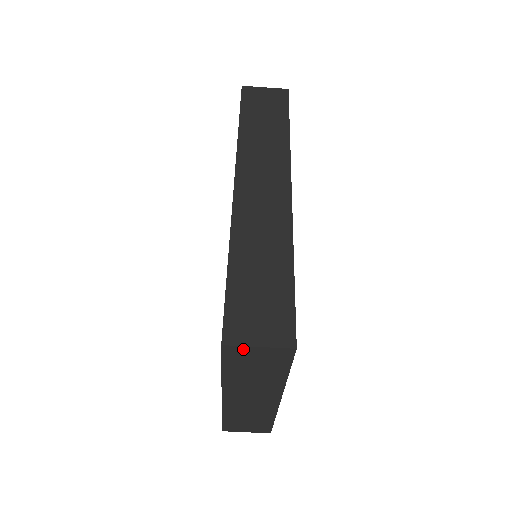
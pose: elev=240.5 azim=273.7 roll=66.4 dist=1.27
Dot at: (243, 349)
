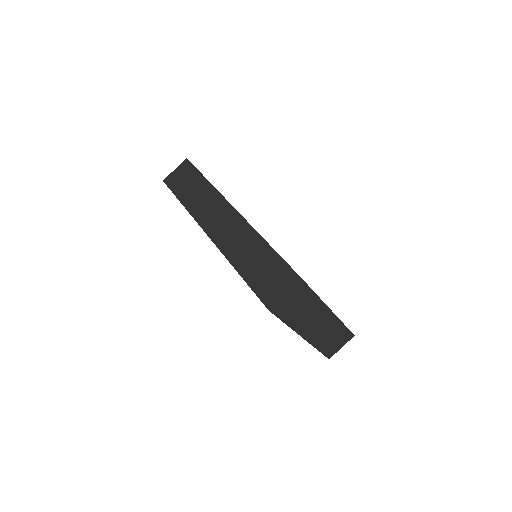
Dot at: (280, 303)
